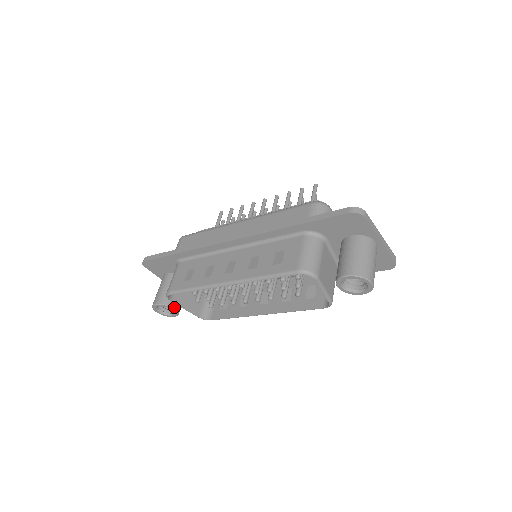
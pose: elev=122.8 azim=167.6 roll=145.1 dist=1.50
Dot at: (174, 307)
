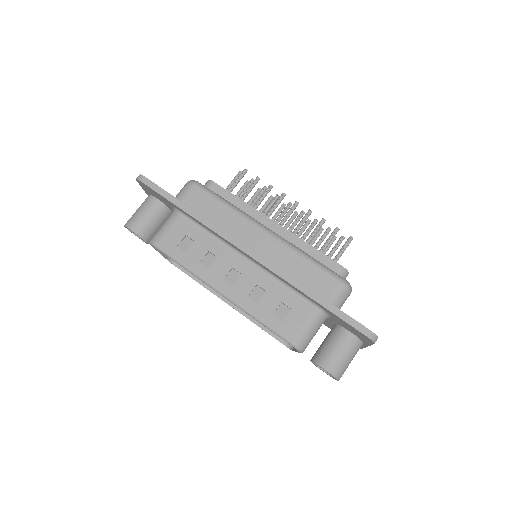
Dot at: (148, 241)
